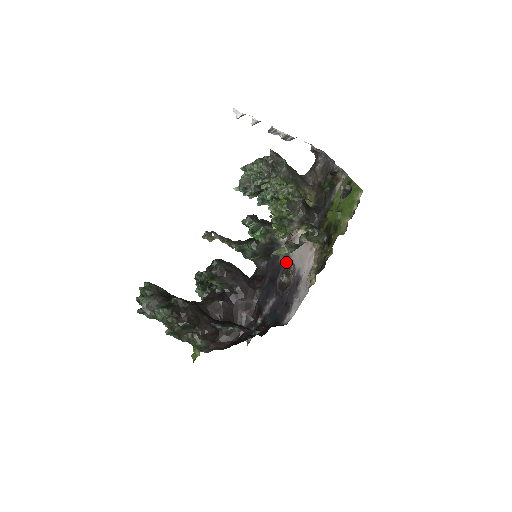
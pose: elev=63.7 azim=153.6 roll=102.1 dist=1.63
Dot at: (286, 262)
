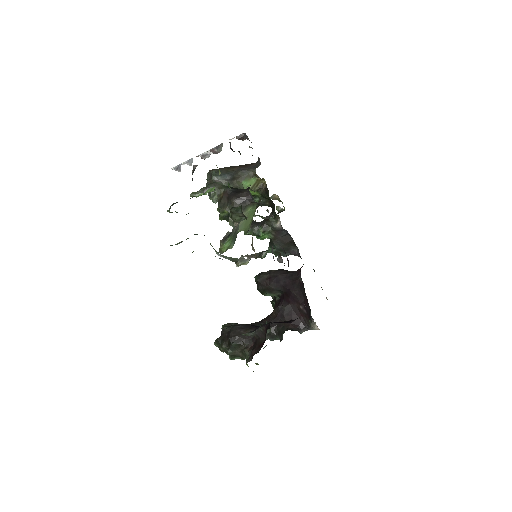
Dot at: occluded
